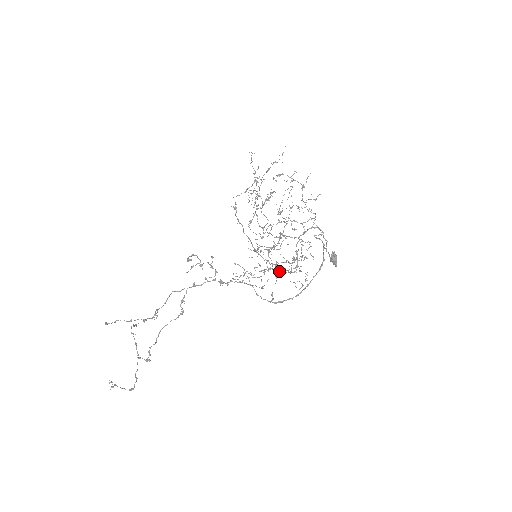
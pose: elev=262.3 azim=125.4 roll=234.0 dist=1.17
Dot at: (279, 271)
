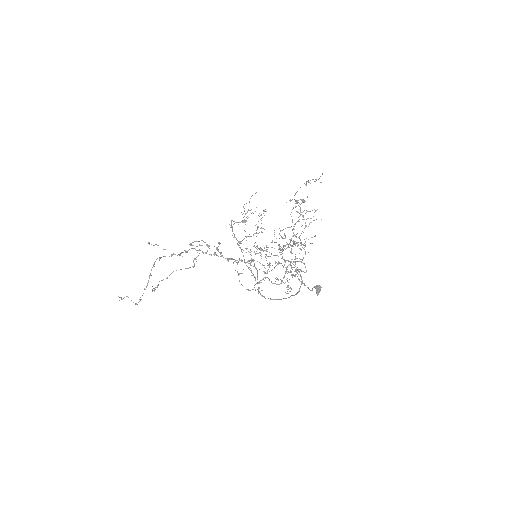
Dot at: (257, 283)
